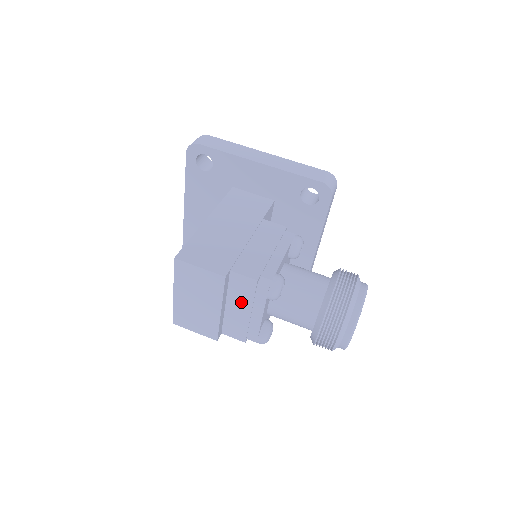
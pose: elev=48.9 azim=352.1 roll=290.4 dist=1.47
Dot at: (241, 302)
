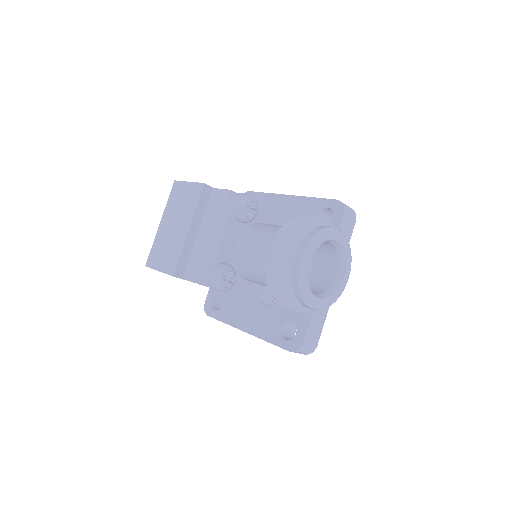
Dot at: (211, 224)
